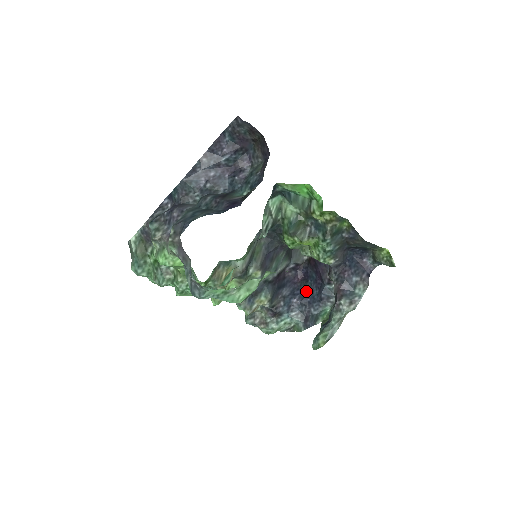
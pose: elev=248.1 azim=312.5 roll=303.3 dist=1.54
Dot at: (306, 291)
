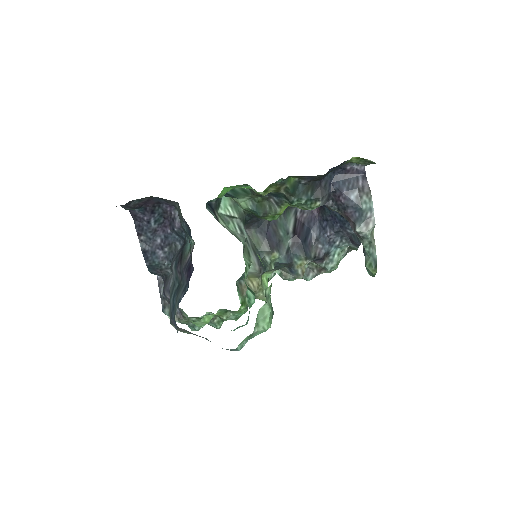
Dot at: (330, 218)
